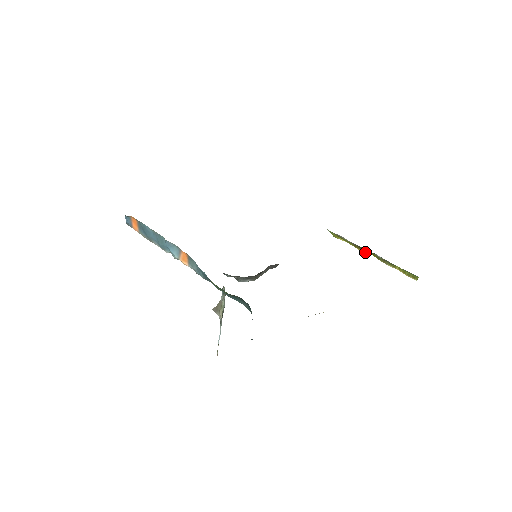
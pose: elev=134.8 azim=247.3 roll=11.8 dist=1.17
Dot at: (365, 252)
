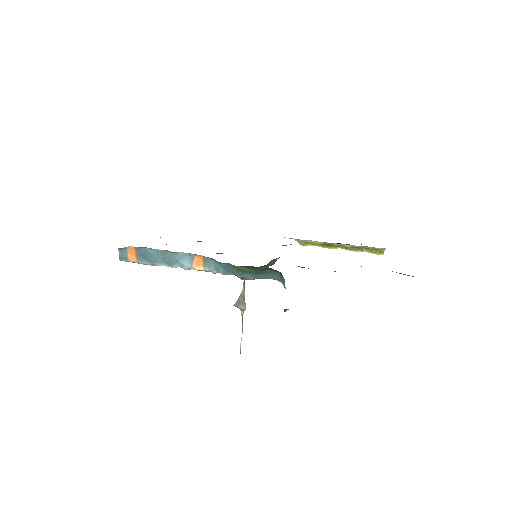
Dot at: (333, 248)
